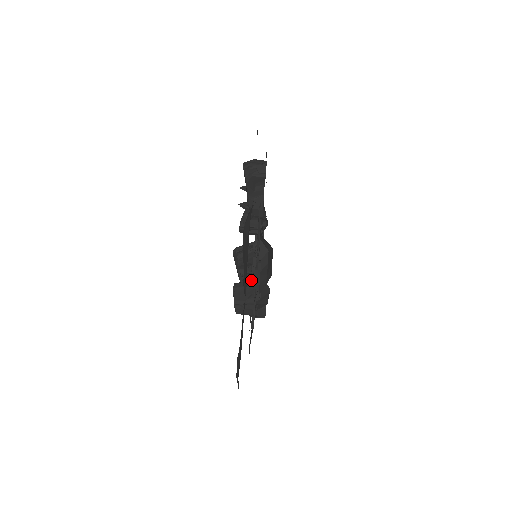
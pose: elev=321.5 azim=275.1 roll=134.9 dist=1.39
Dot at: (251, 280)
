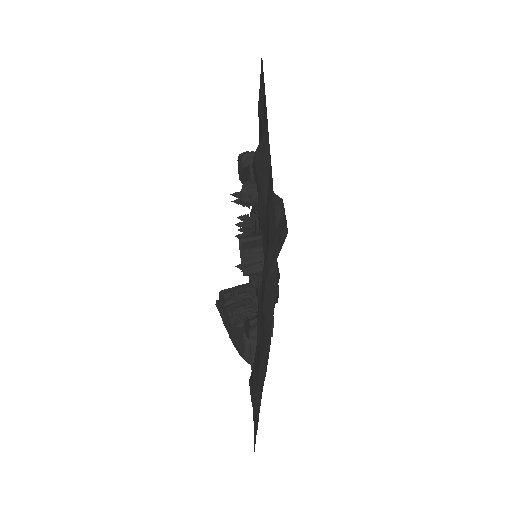
Dot at: occluded
